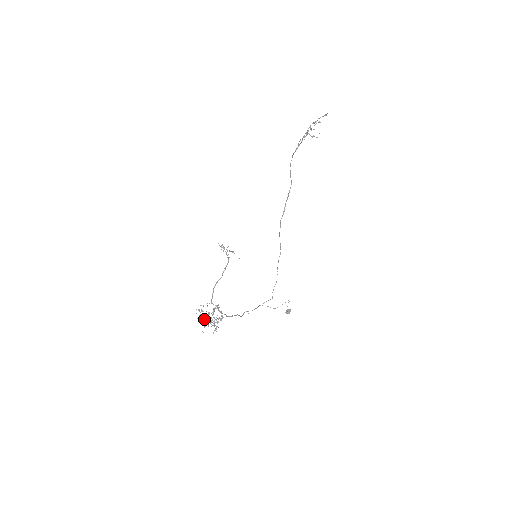
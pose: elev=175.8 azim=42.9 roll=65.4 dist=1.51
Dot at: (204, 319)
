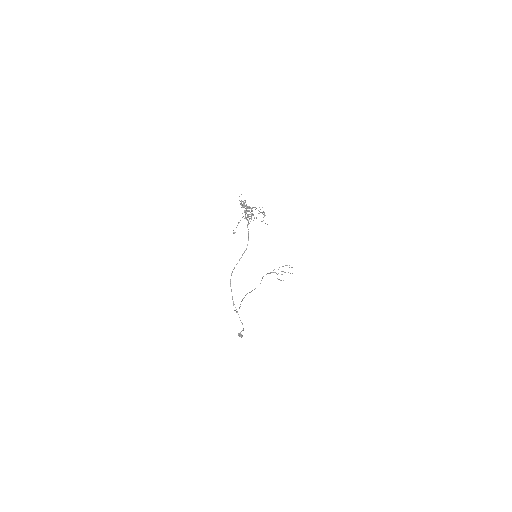
Dot at: occluded
